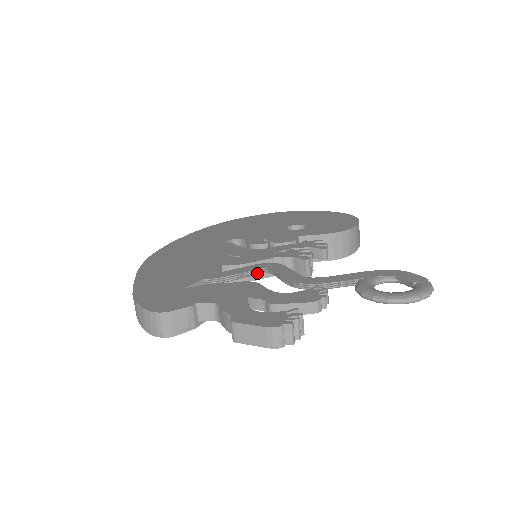
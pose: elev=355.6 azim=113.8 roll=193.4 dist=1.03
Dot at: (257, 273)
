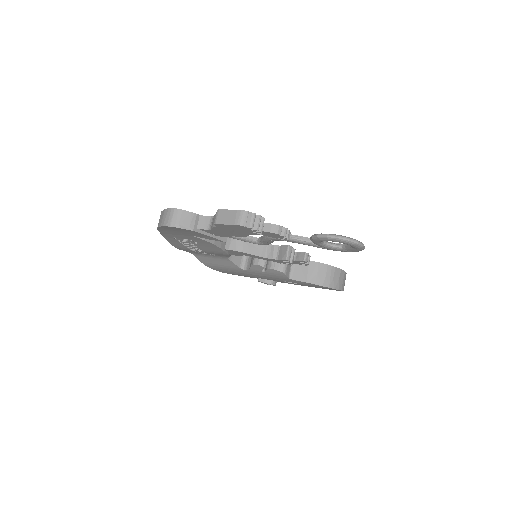
Dot at: (250, 239)
